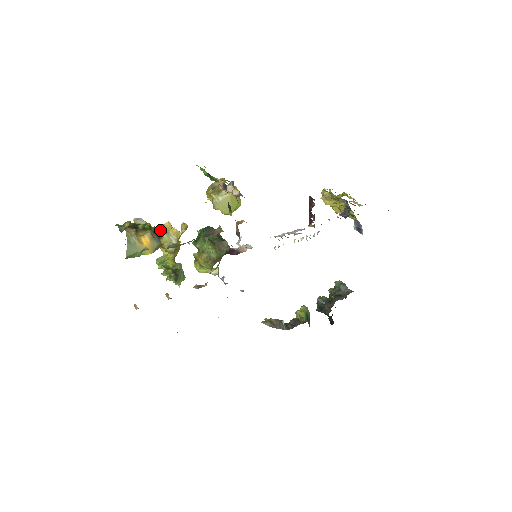
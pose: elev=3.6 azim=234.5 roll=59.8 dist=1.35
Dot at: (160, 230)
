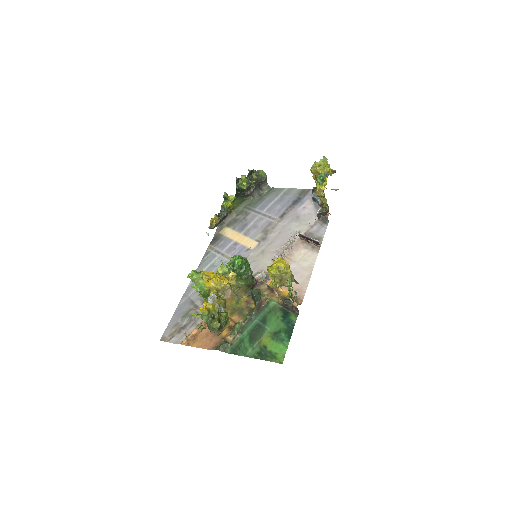
Dot at: (225, 300)
